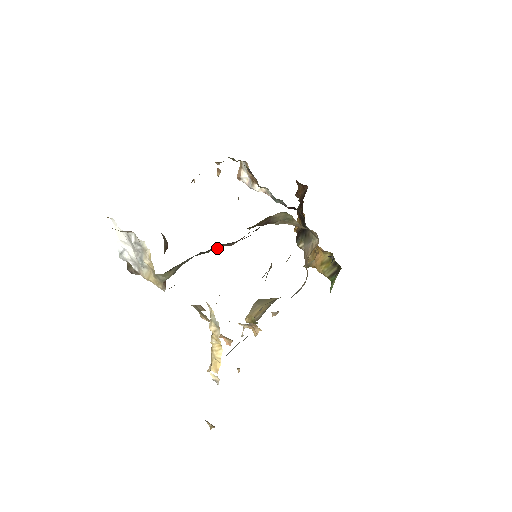
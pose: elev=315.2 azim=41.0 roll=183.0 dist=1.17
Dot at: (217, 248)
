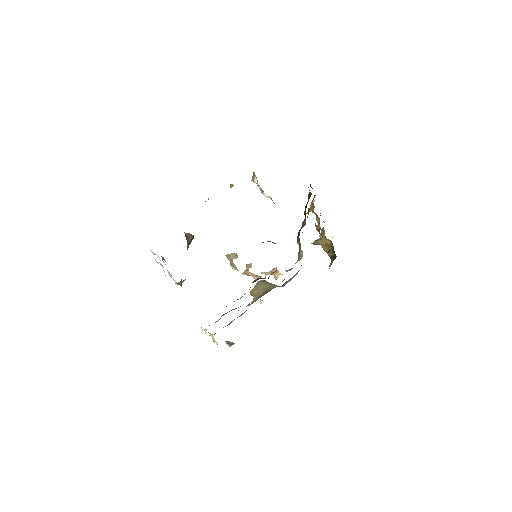
Dot at: occluded
